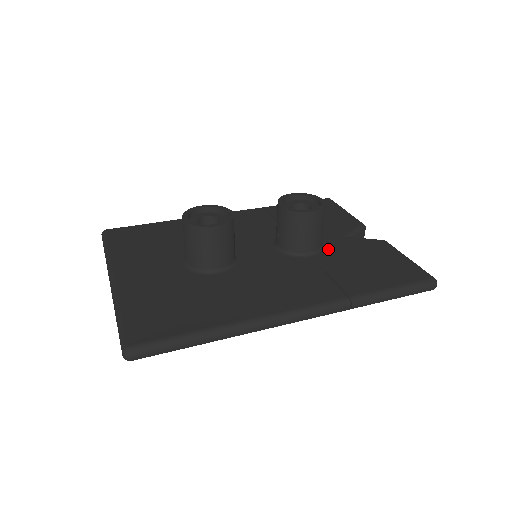
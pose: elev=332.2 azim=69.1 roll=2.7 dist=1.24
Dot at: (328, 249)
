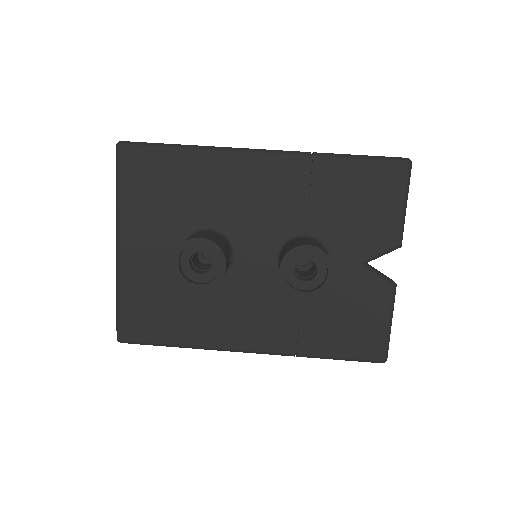
Dot at: occluded
